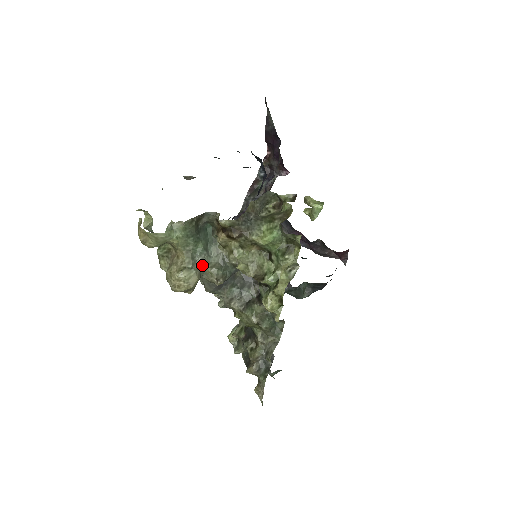
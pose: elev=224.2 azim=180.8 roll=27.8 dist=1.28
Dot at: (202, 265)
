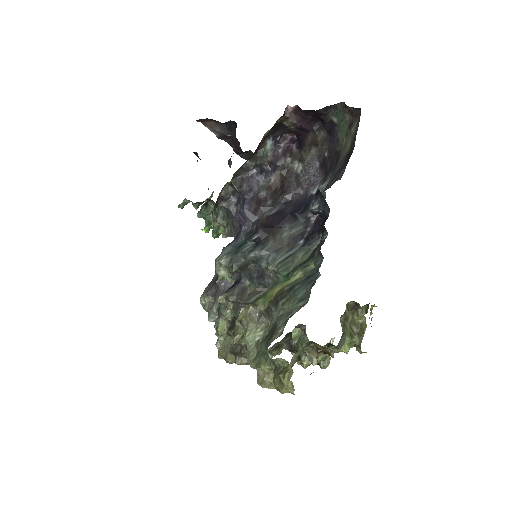
Dot at: occluded
